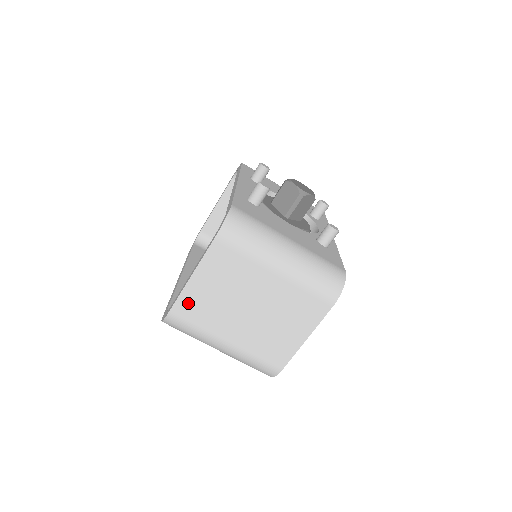
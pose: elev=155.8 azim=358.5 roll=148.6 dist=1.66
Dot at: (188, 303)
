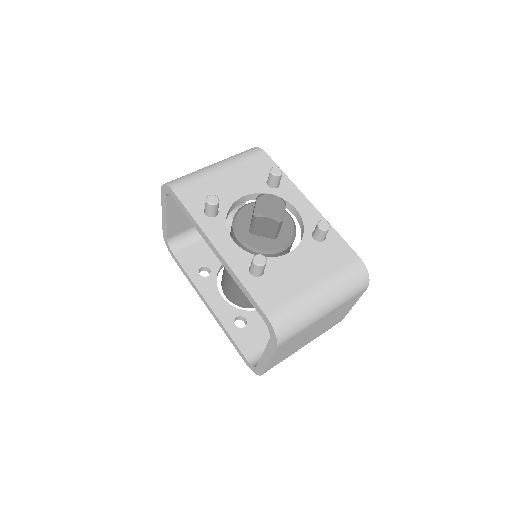
Dot at: (272, 365)
